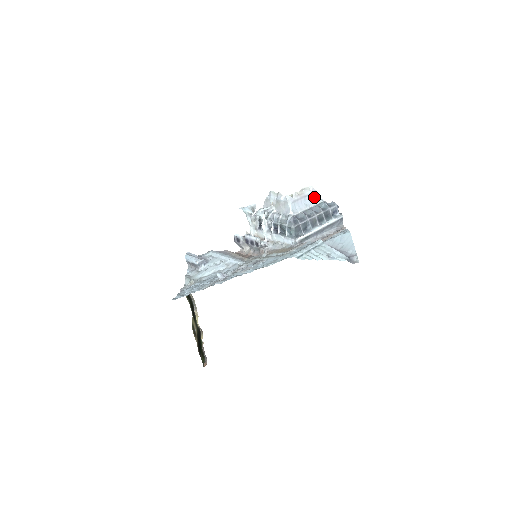
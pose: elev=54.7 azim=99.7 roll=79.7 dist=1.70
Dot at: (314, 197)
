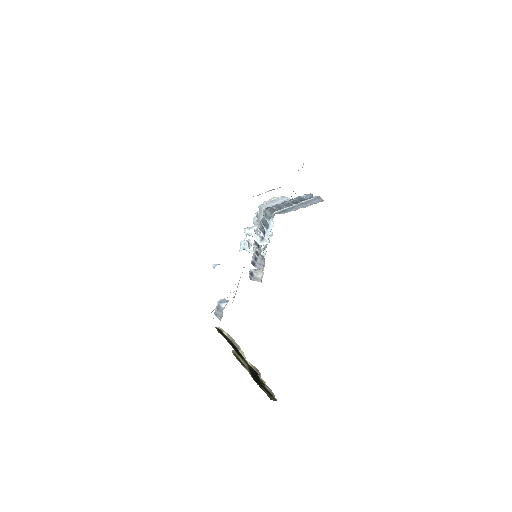
Dot at: (286, 200)
